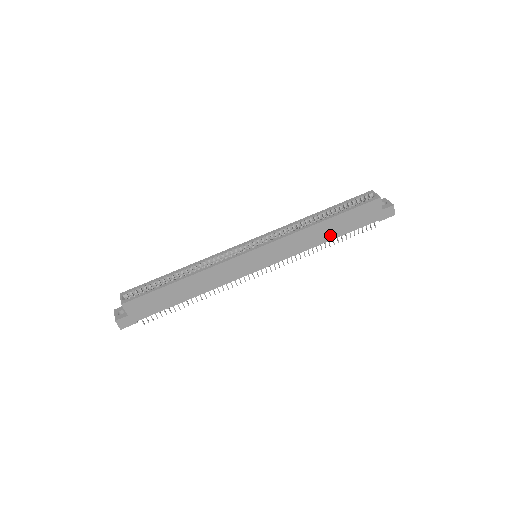
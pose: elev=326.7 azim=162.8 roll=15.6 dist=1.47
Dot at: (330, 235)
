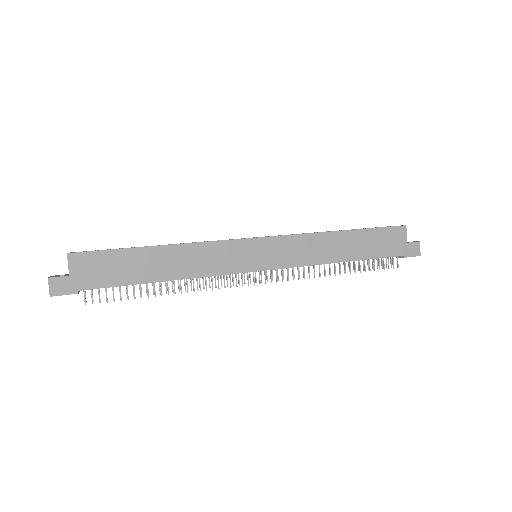
Dot at: (347, 254)
